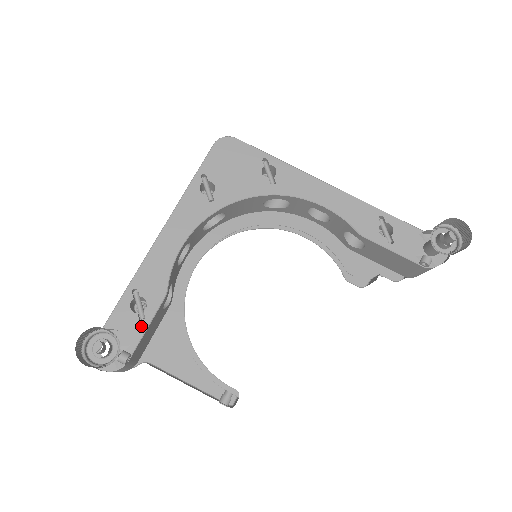
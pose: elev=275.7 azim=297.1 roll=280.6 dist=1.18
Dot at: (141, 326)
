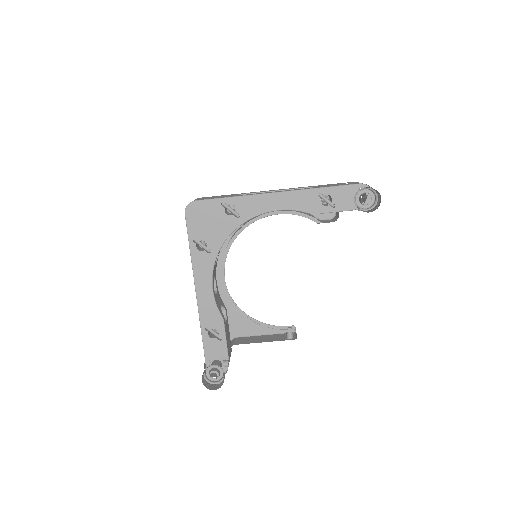
Dot at: (223, 343)
